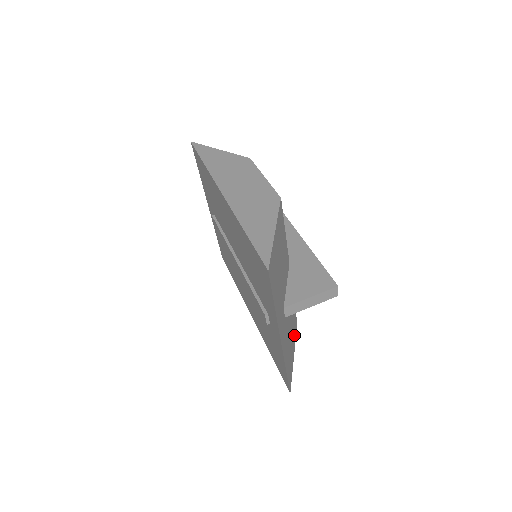
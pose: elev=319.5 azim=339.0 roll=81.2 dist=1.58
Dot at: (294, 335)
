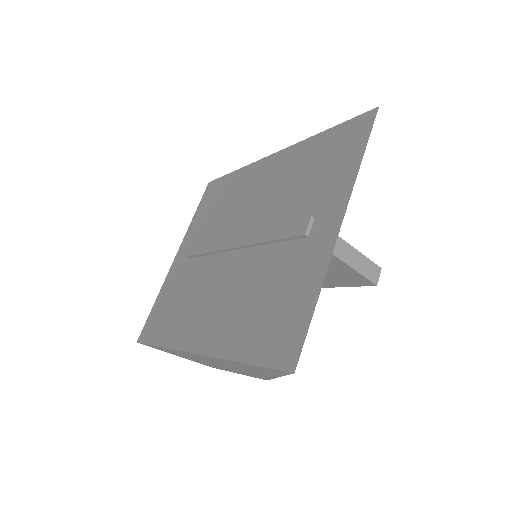
Dot at: occluded
